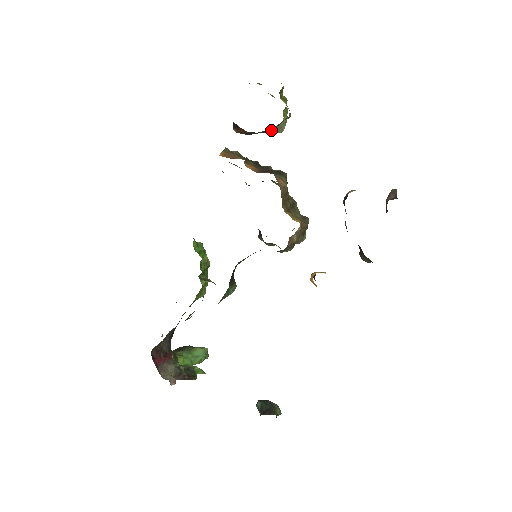
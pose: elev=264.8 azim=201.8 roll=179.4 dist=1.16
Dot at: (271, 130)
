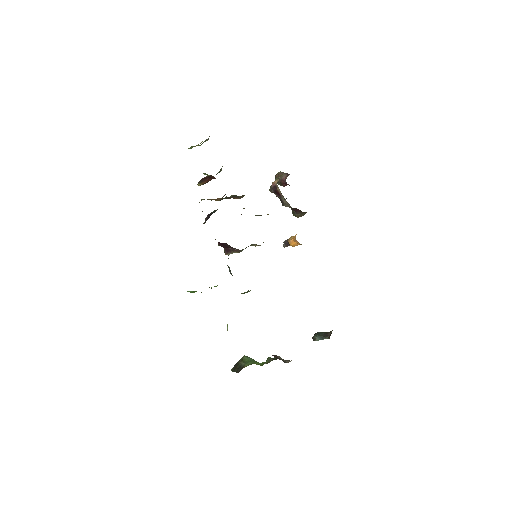
Dot at: (218, 172)
